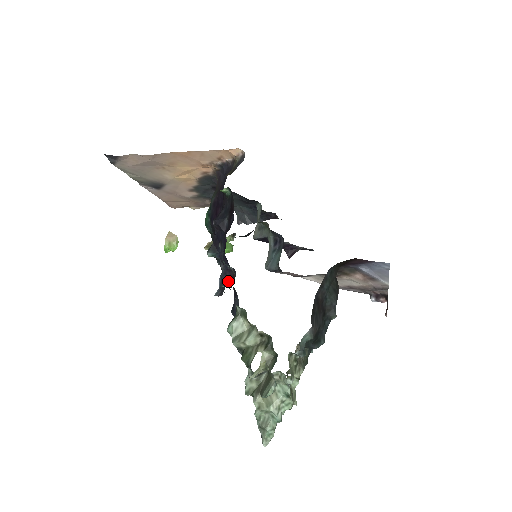
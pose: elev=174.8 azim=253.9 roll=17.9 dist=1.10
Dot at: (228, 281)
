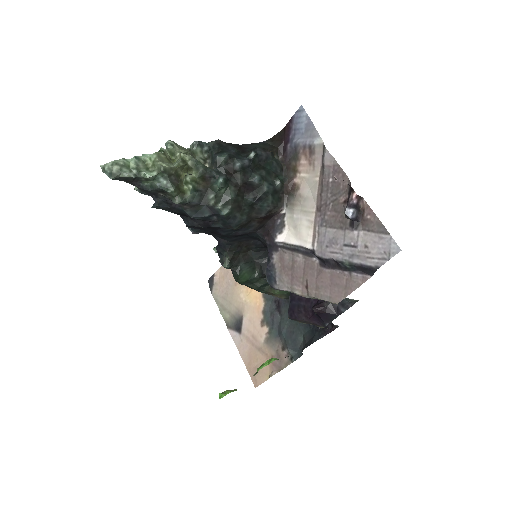
Dot at: occluded
